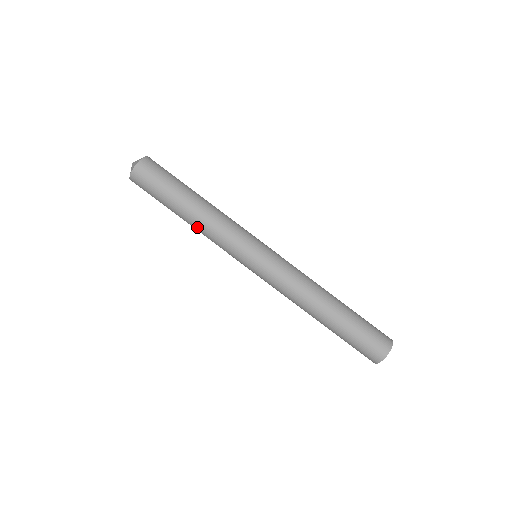
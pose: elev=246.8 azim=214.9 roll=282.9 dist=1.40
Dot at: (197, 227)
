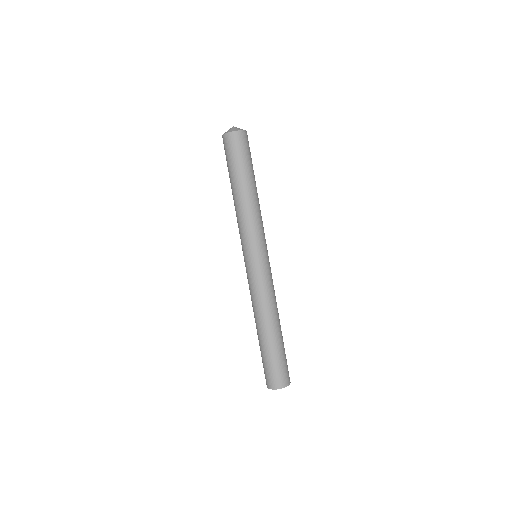
Dot at: (240, 204)
